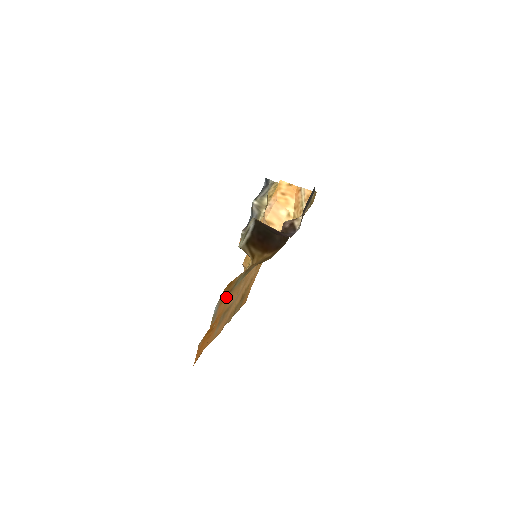
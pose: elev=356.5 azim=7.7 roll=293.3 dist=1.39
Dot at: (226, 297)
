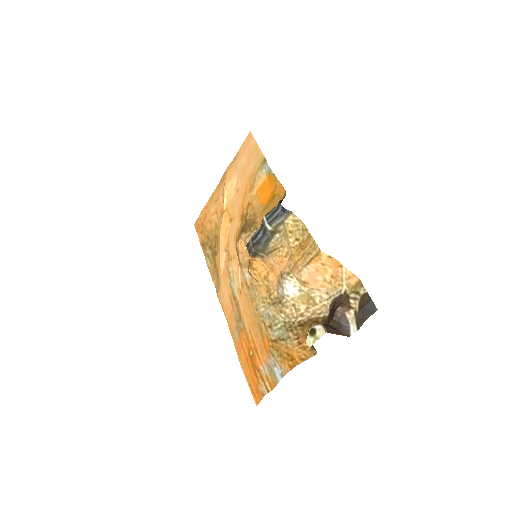
Dot at: (261, 333)
